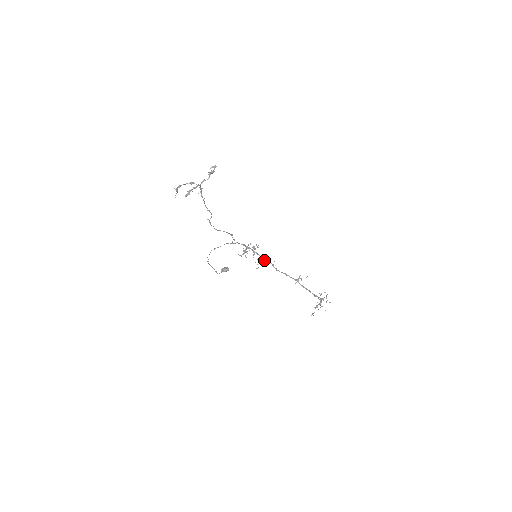
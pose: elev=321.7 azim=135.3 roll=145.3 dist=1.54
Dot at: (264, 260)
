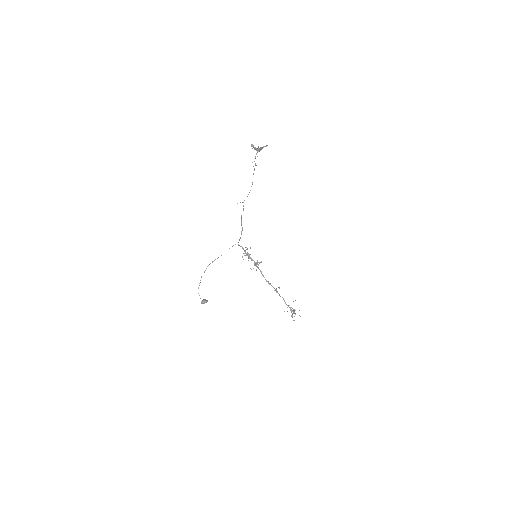
Dot at: (259, 262)
